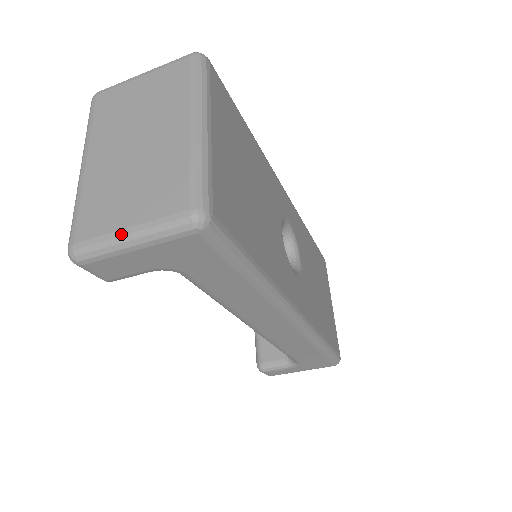
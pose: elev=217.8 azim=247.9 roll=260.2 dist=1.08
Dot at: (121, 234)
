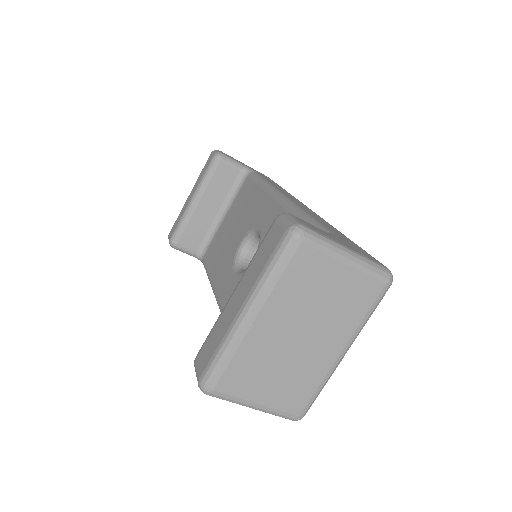
Dot at: (251, 405)
